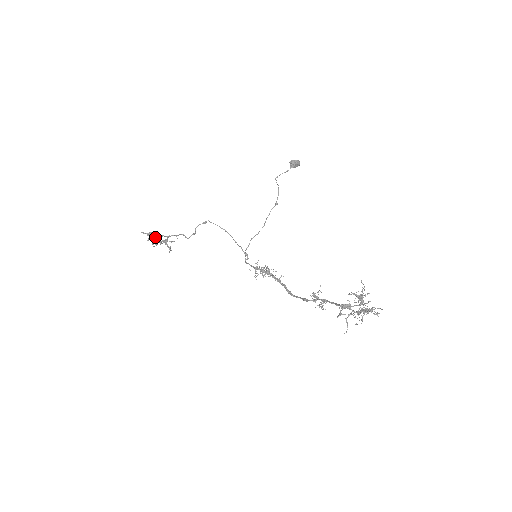
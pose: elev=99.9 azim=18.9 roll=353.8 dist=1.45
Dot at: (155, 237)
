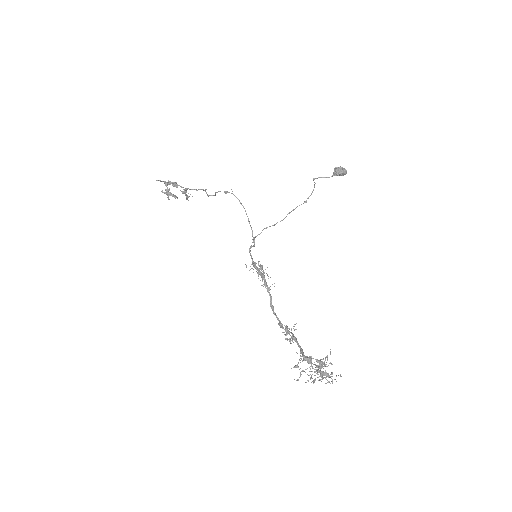
Dot at: (174, 186)
